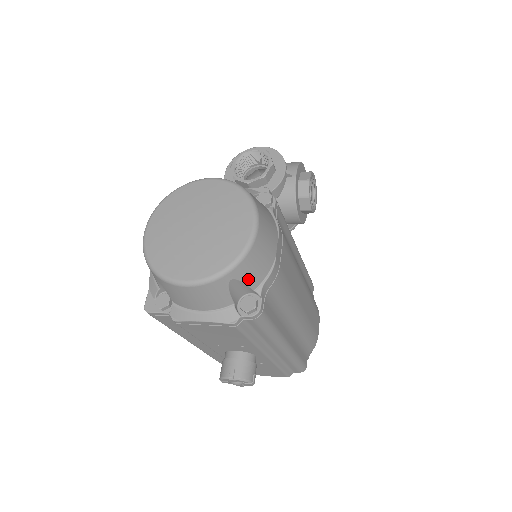
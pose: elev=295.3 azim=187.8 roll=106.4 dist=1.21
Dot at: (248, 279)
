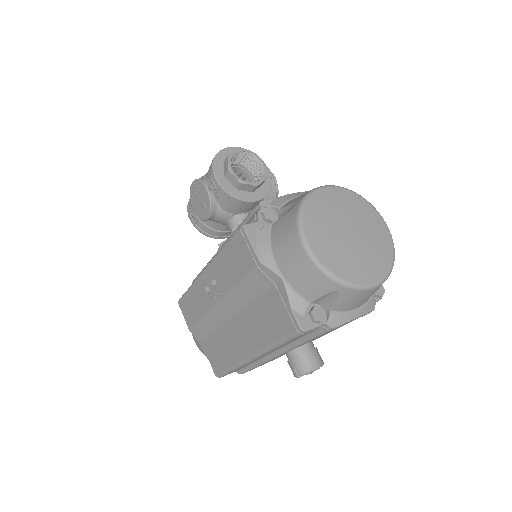
Dot at: occluded
